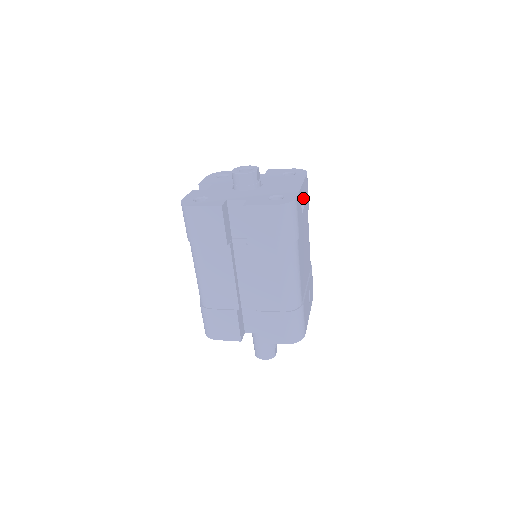
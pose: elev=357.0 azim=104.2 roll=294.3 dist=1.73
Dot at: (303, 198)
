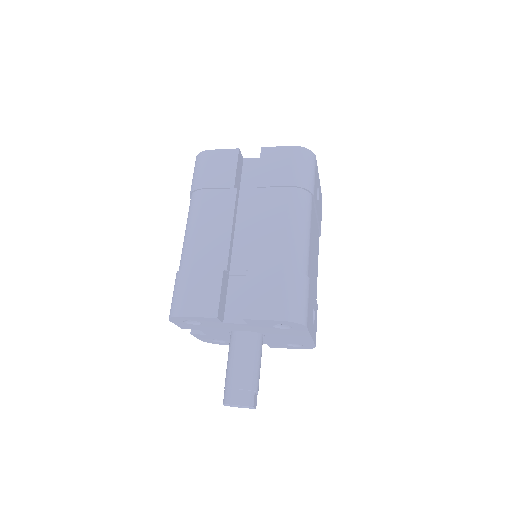
Dot at: (319, 194)
